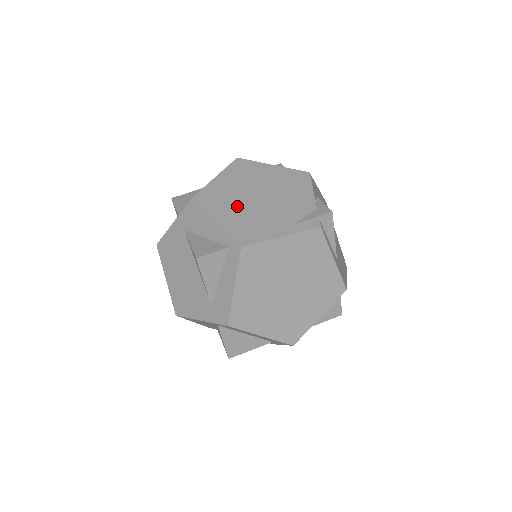
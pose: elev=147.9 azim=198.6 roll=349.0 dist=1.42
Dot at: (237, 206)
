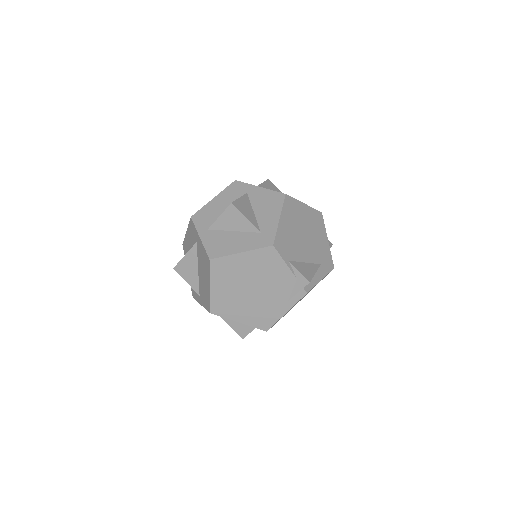
Dot at: (243, 305)
